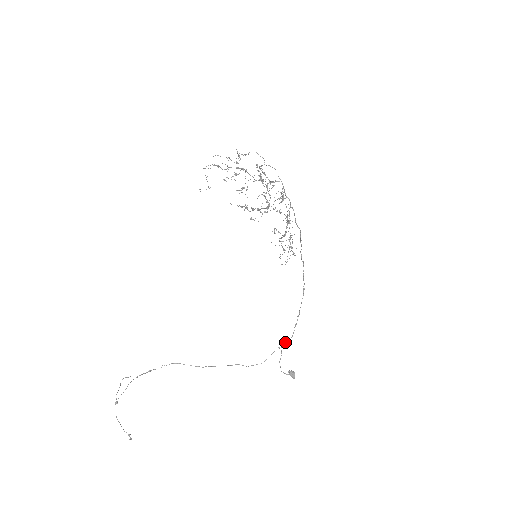
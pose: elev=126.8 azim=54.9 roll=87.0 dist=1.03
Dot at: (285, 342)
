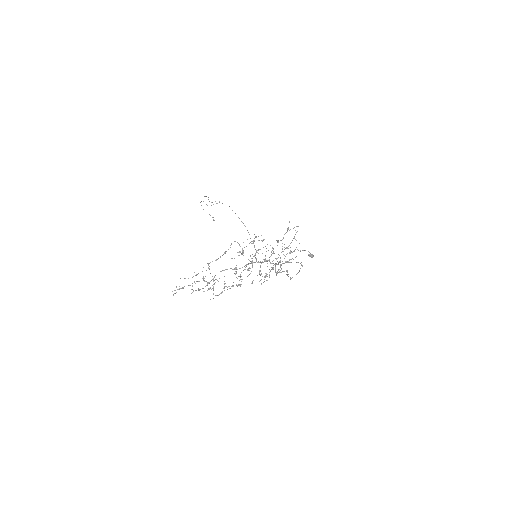
Dot at: occluded
